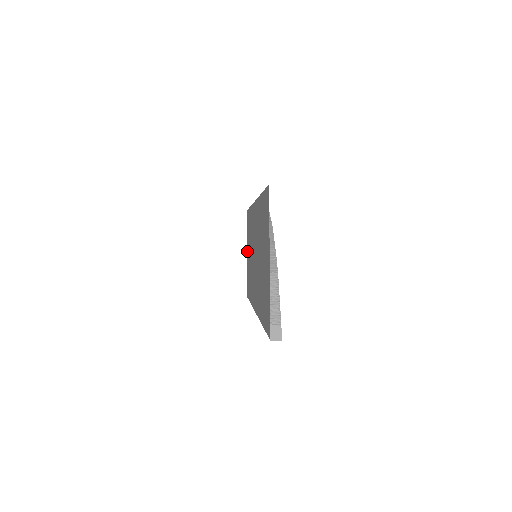
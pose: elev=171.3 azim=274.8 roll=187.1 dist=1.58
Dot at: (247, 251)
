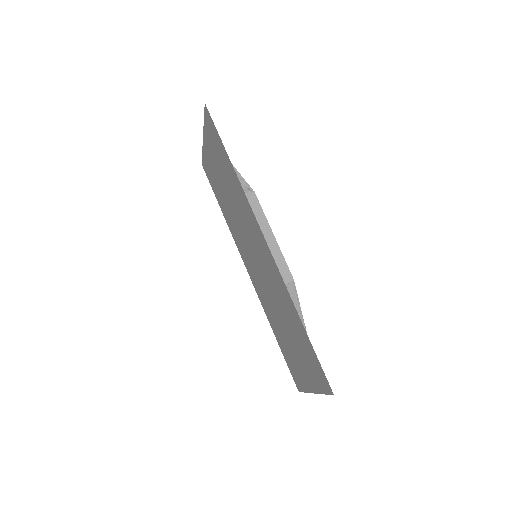
Dot at: (207, 145)
